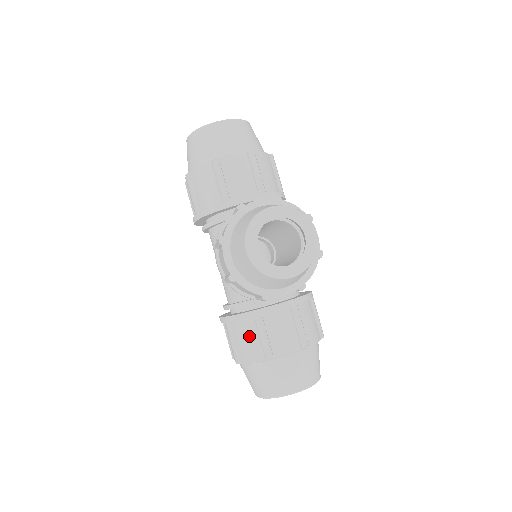
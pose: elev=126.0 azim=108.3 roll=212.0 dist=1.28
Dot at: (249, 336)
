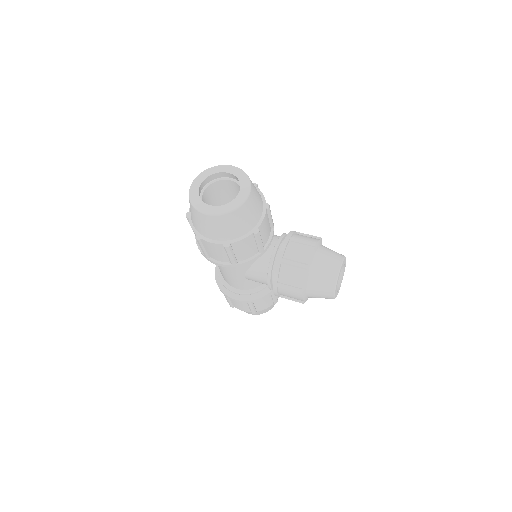
Dot at: (266, 301)
